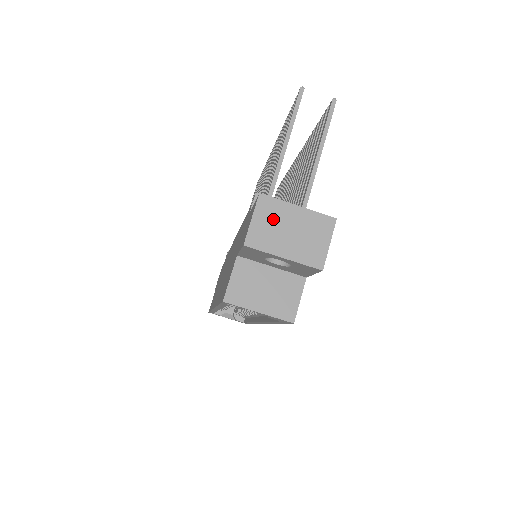
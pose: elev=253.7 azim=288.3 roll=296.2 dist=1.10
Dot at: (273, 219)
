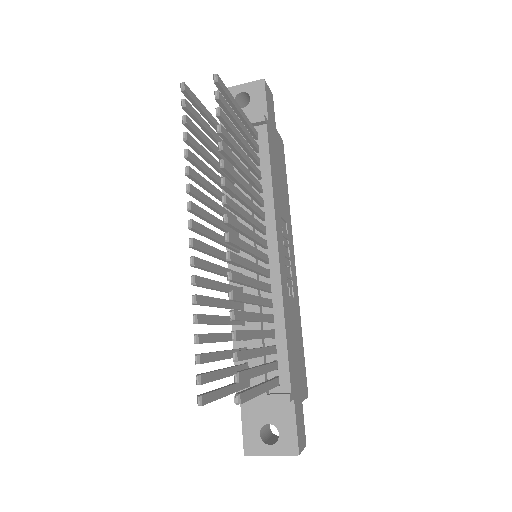
Dot at: occluded
